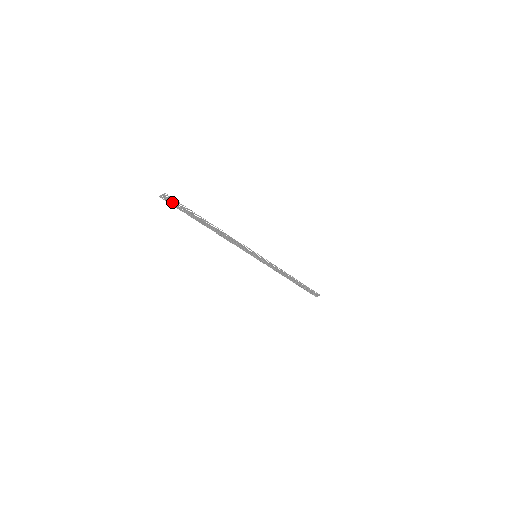
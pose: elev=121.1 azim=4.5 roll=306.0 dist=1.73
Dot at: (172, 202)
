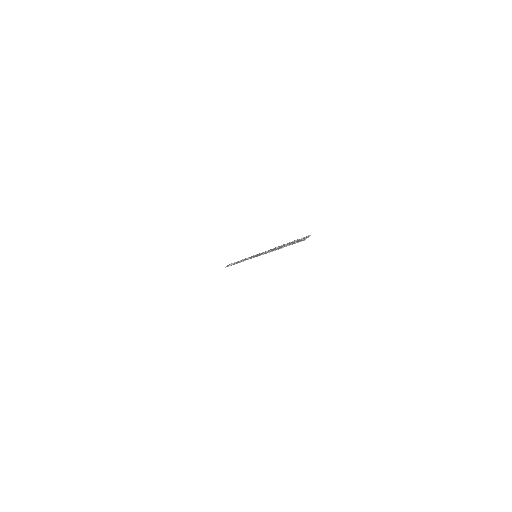
Dot at: (301, 240)
